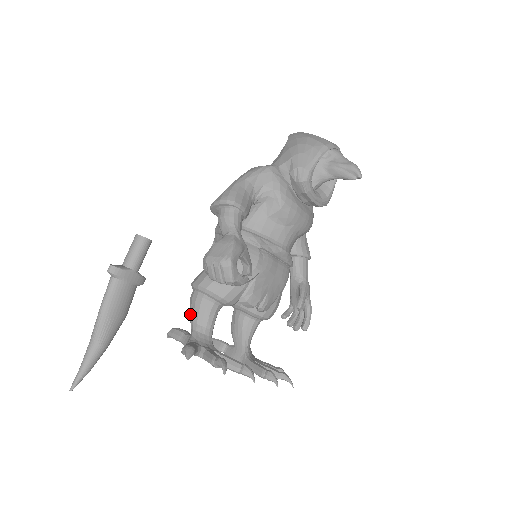
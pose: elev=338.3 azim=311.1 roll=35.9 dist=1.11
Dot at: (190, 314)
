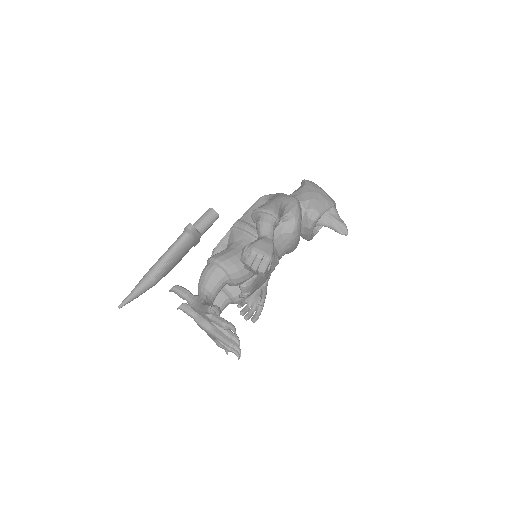
Dot at: (202, 280)
